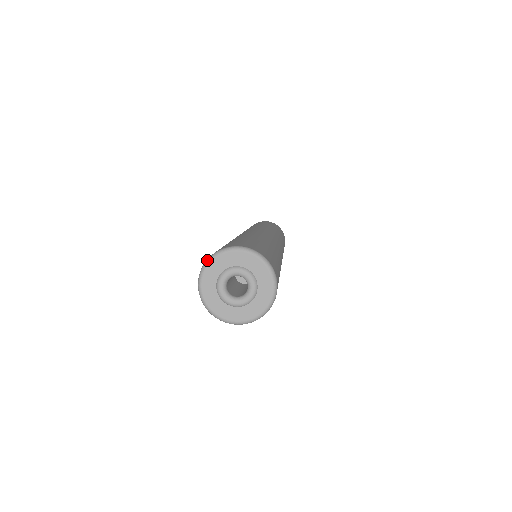
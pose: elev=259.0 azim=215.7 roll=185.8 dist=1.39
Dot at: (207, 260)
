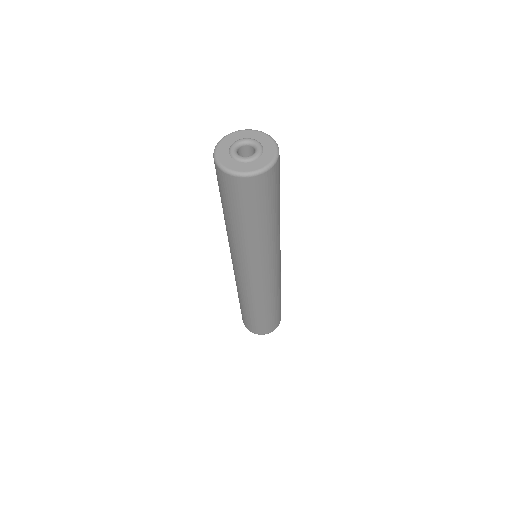
Dot at: (218, 142)
